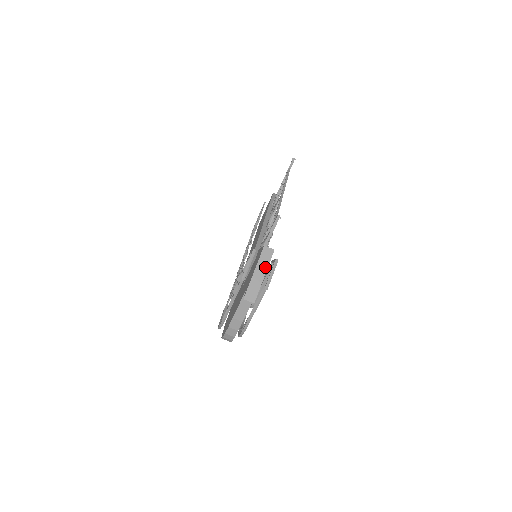
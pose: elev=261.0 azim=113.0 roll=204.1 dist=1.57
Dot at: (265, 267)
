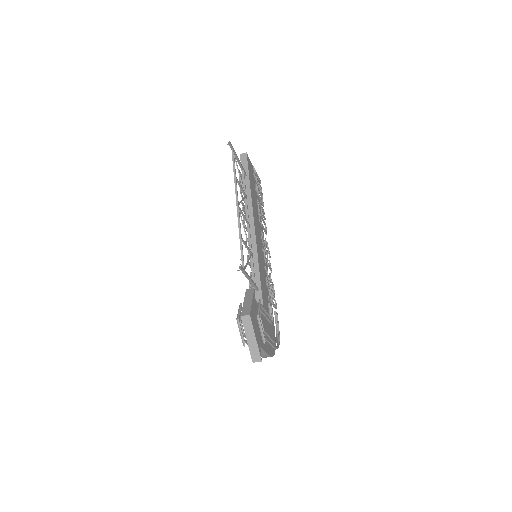
Dot at: (252, 332)
